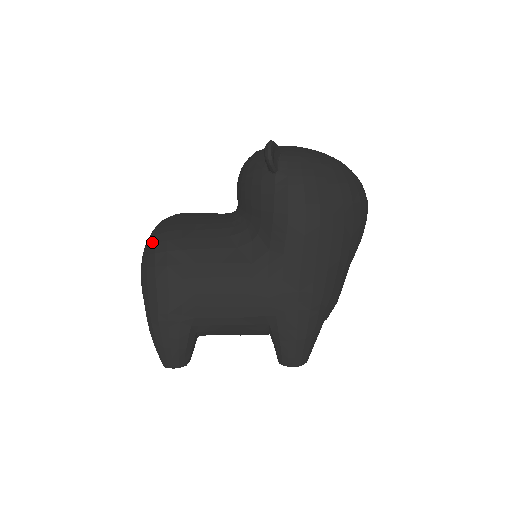
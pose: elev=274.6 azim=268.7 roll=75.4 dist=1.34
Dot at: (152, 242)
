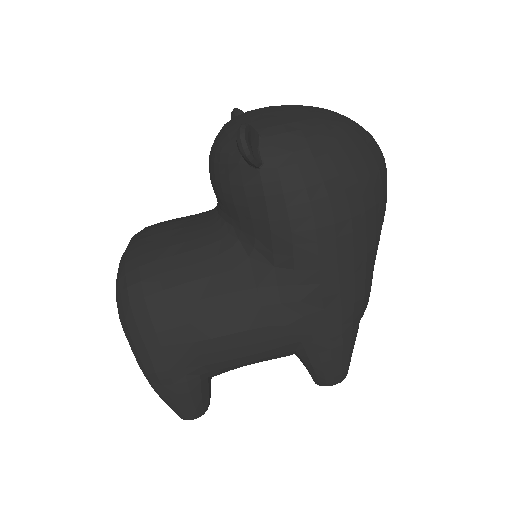
Dot at: (122, 285)
